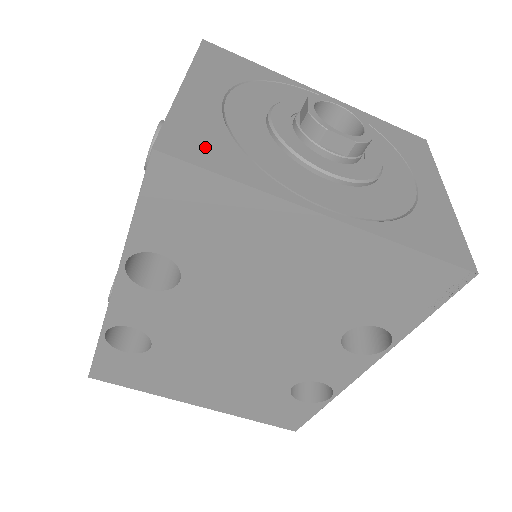
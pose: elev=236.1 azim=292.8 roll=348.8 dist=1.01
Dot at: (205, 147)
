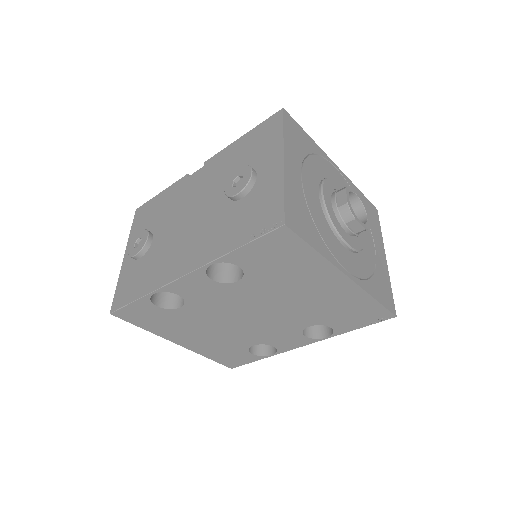
Dot at: (302, 222)
